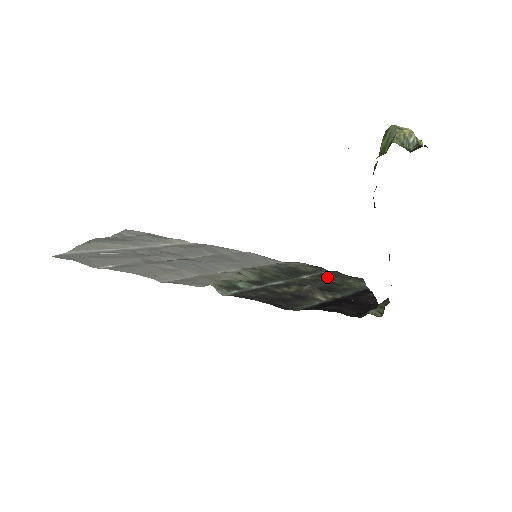
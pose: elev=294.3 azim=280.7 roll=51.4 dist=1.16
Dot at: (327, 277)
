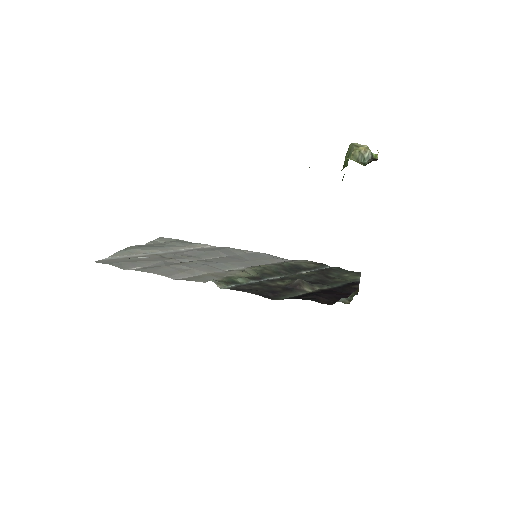
Dot at: (324, 272)
